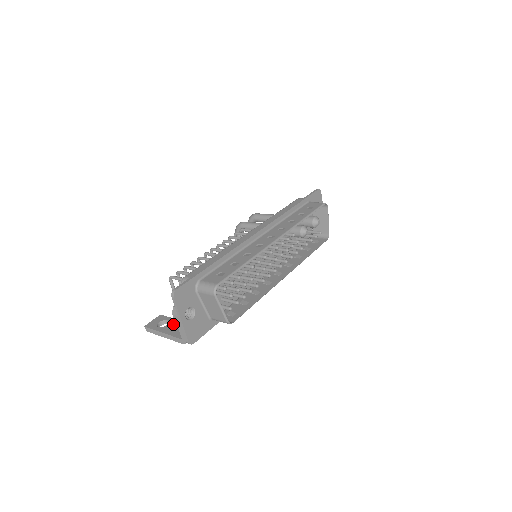
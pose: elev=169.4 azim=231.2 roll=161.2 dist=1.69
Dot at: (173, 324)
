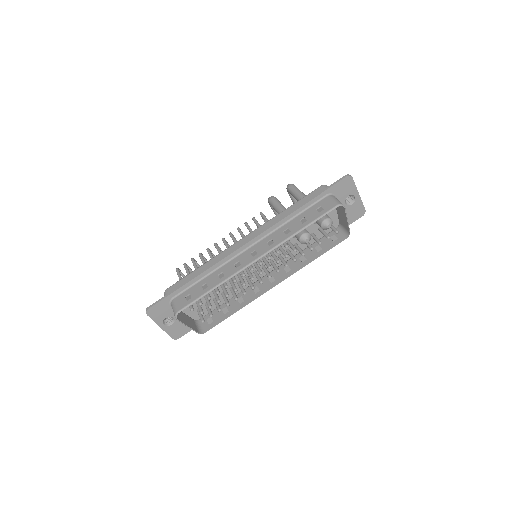
Dot at: occluded
